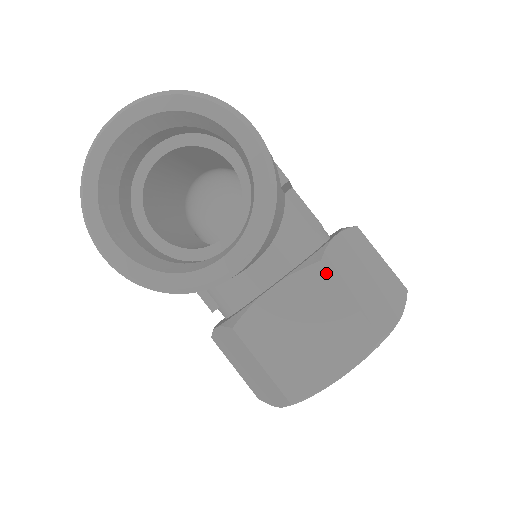
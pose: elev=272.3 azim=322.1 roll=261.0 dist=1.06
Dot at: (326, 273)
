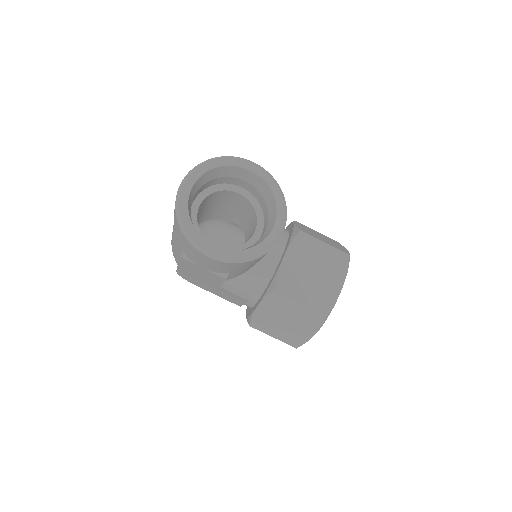
Dot at: (306, 235)
